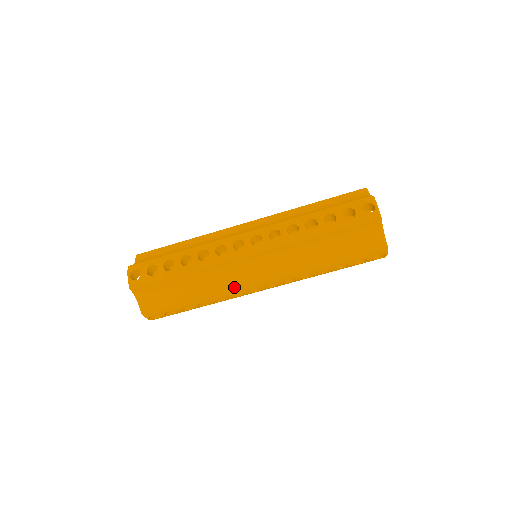
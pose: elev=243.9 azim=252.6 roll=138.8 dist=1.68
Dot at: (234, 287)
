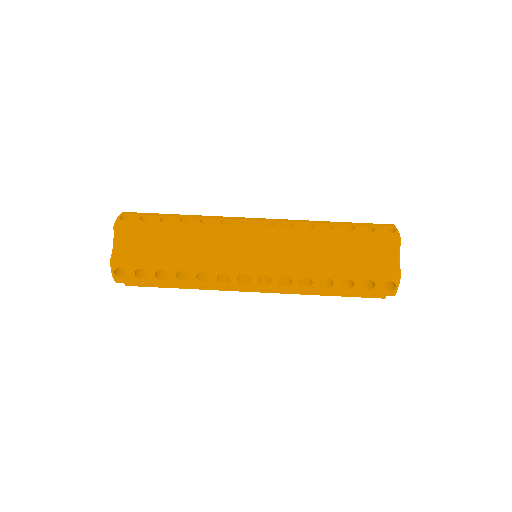
Dot at: (225, 263)
